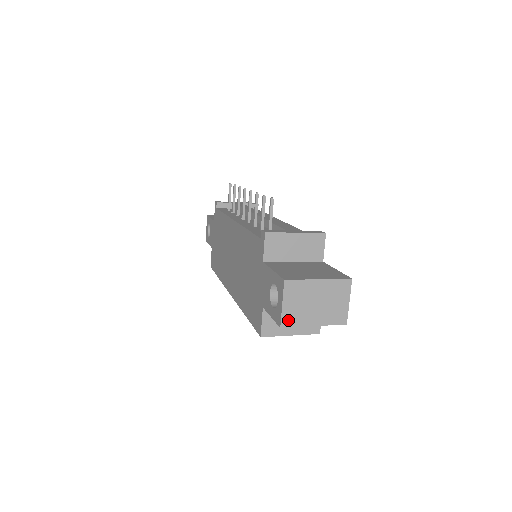
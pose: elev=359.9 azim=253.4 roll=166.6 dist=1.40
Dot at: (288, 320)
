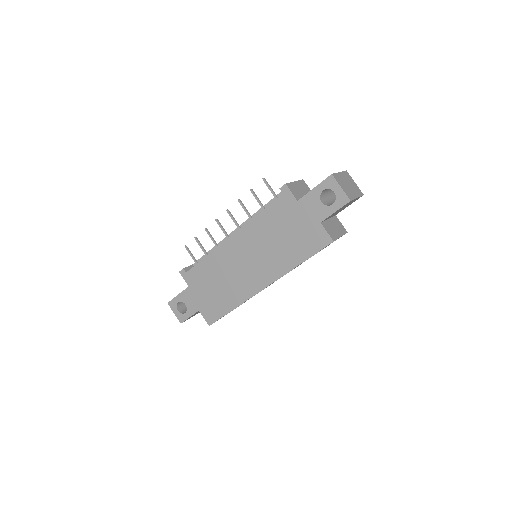
Dot at: (349, 196)
